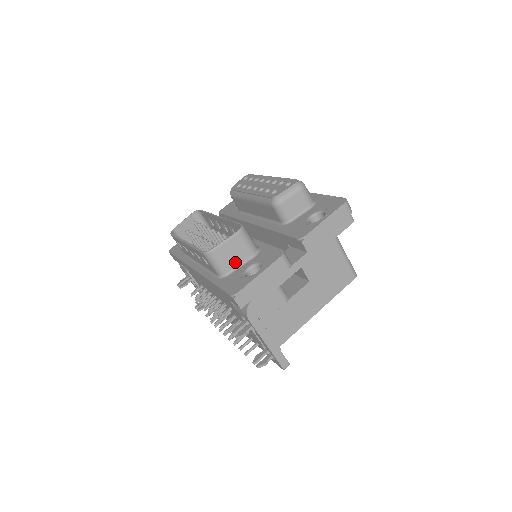
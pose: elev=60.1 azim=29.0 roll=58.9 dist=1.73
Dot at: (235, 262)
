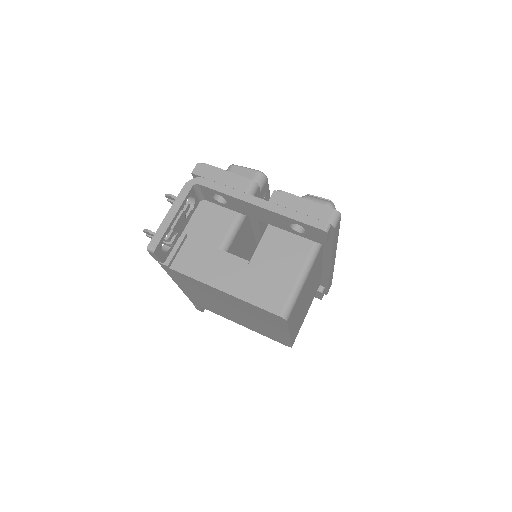
Dot at: occluded
